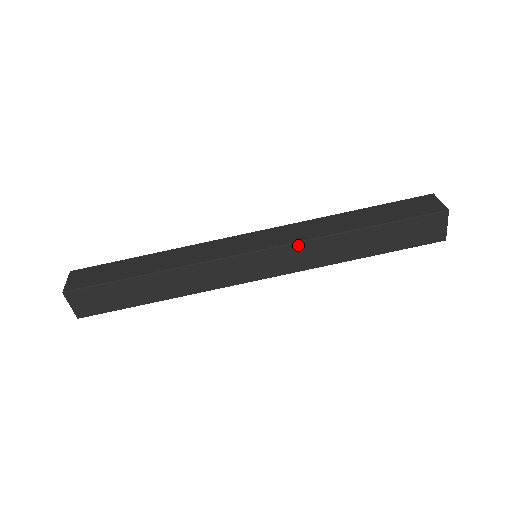
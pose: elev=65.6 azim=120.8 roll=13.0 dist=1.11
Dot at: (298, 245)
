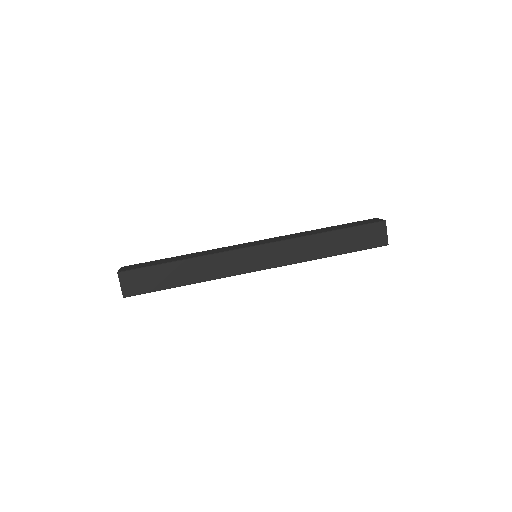
Dot at: (285, 242)
